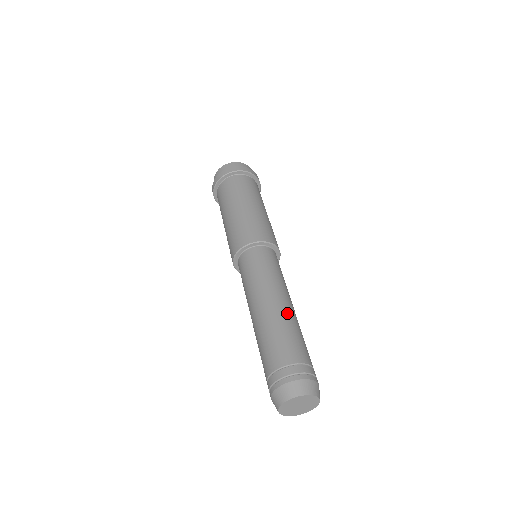
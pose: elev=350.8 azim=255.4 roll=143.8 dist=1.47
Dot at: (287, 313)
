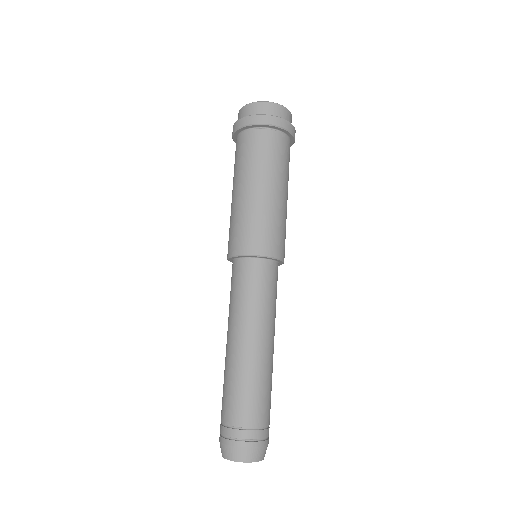
Dot at: (250, 361)
